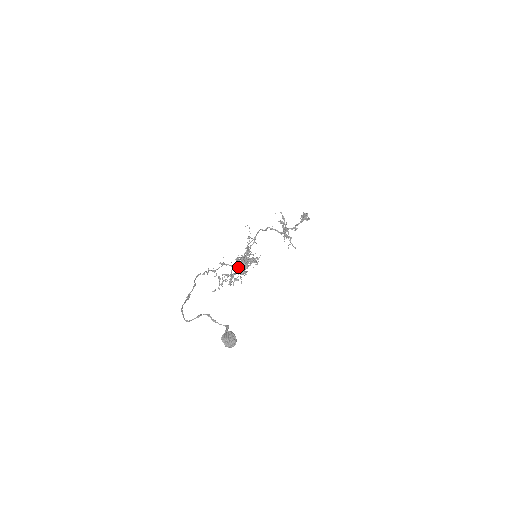
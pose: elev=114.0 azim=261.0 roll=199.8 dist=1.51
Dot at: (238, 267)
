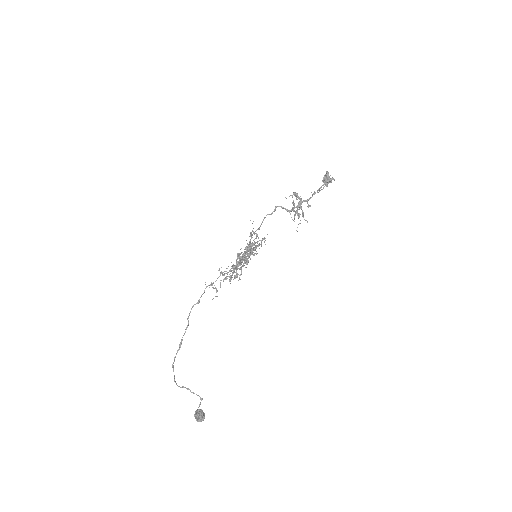
Dot at: occluded
